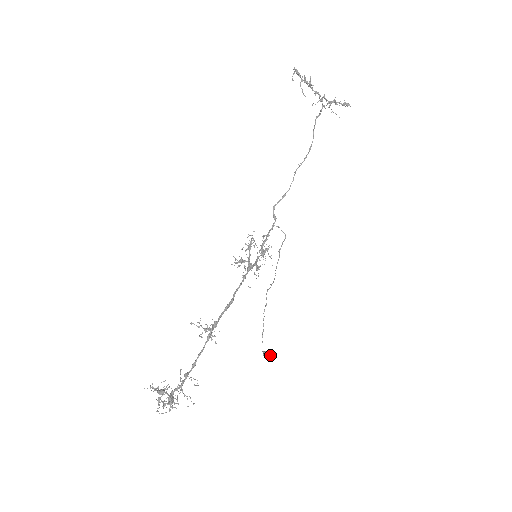
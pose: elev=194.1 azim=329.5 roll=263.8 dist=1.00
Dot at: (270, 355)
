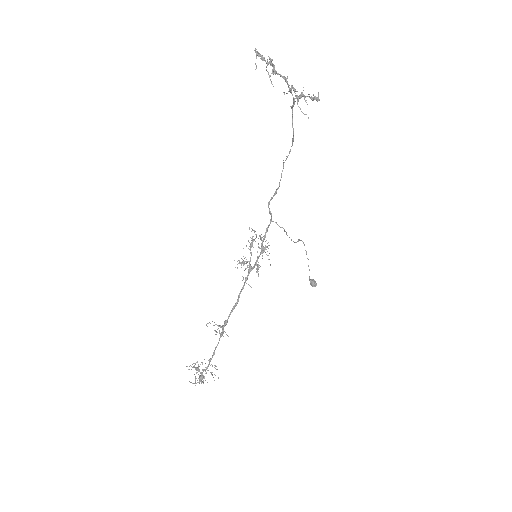
Dot at: (315, 283)
